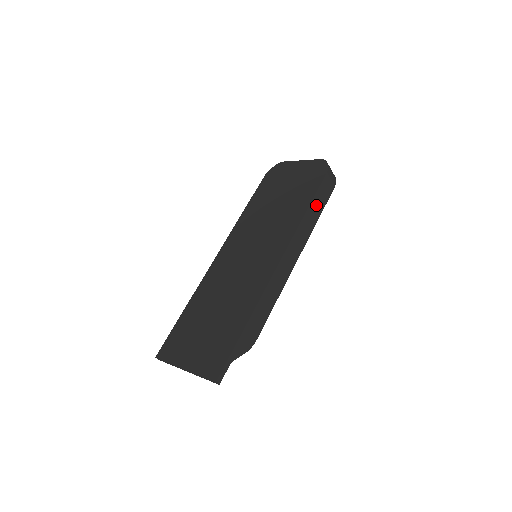
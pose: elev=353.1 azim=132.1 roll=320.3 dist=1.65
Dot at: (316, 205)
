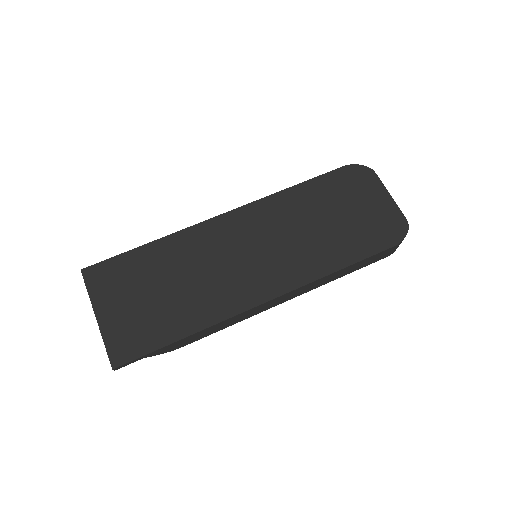
Dot at: (354, 267)
